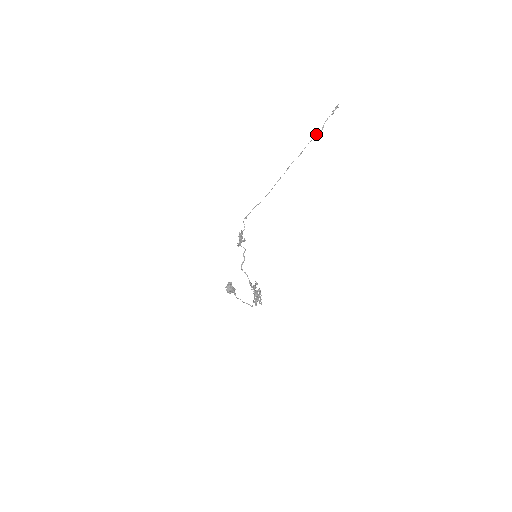
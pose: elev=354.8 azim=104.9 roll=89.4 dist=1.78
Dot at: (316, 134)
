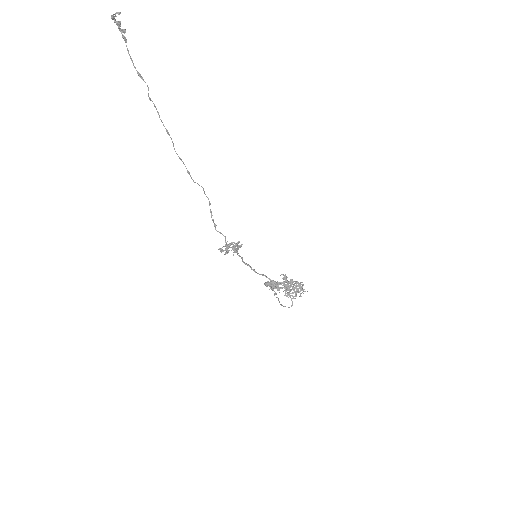
Dot at: occluded
